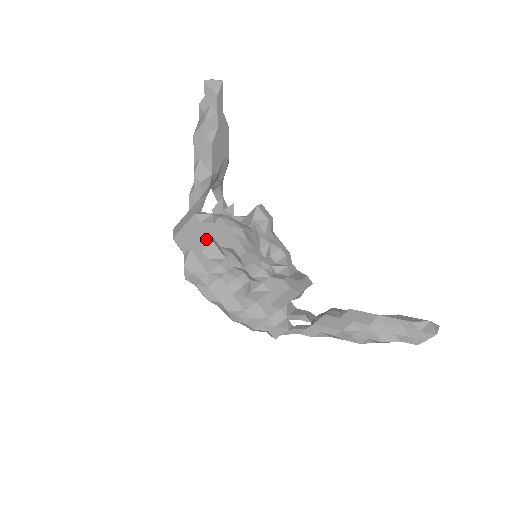
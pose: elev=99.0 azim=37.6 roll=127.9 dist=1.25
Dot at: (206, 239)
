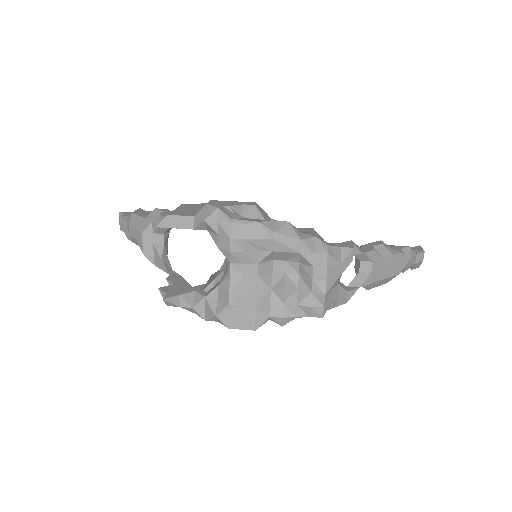
Dot at: occluded
